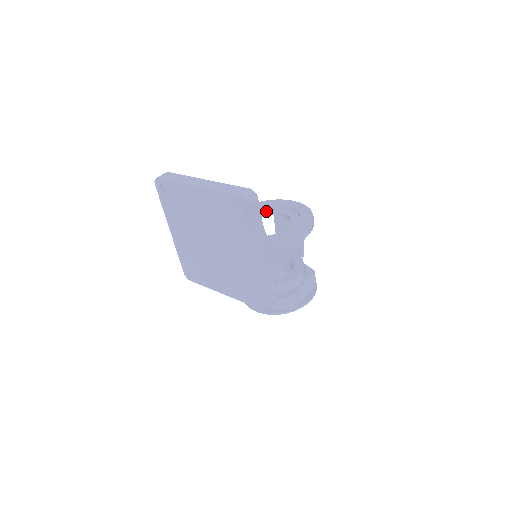
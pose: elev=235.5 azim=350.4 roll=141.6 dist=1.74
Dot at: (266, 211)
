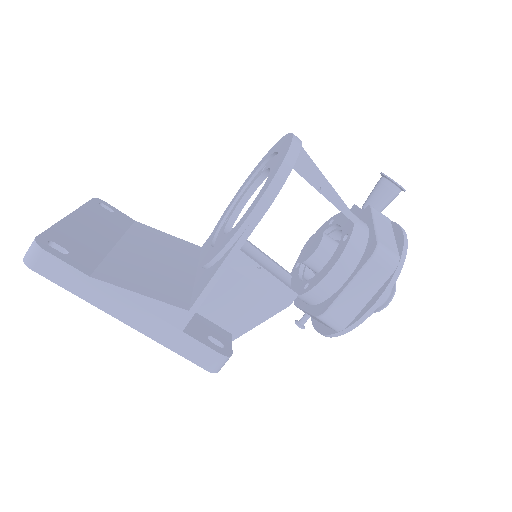
Dot at: (263, 170)
